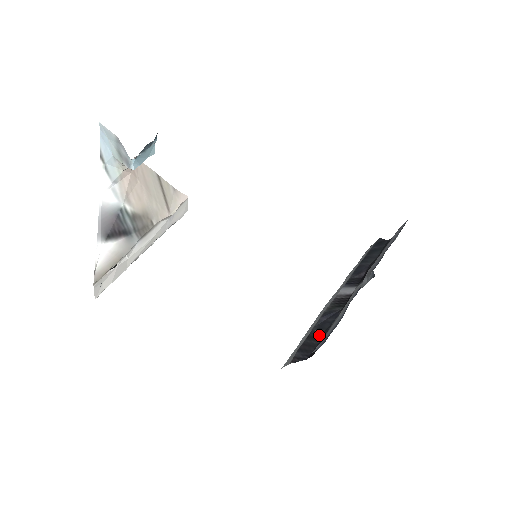
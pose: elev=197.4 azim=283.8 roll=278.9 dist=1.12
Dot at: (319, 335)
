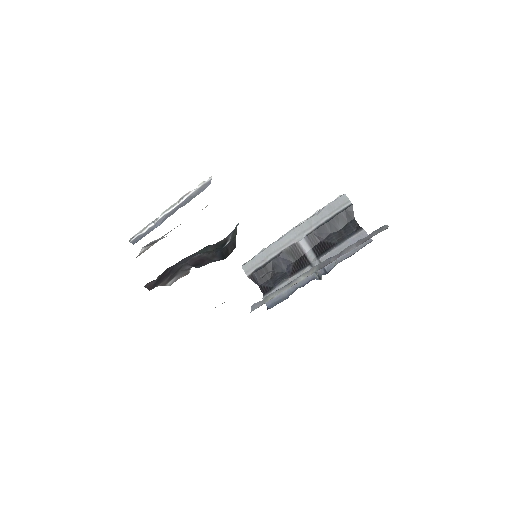
Dot at: (272, 273)
